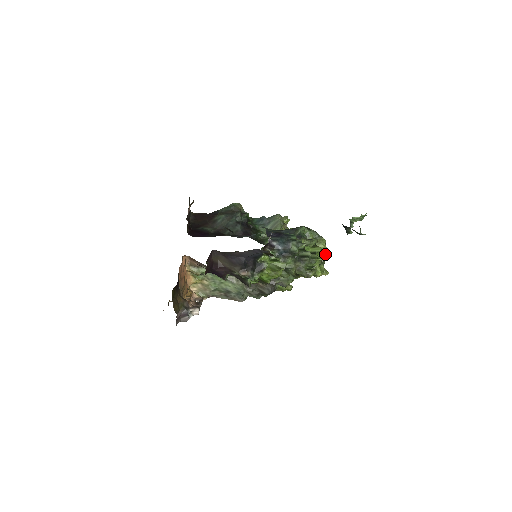
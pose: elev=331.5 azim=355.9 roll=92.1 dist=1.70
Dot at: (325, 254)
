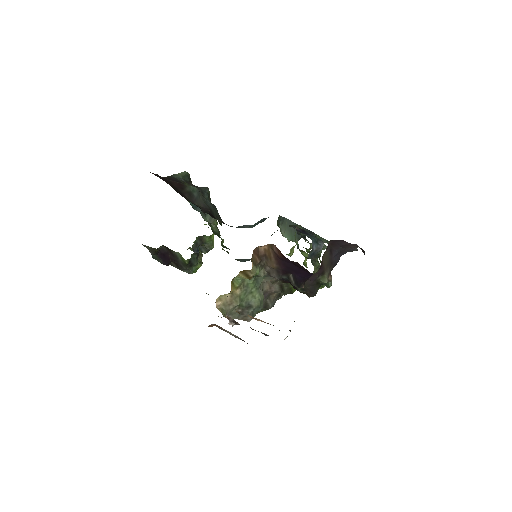
Dot at: occluded
